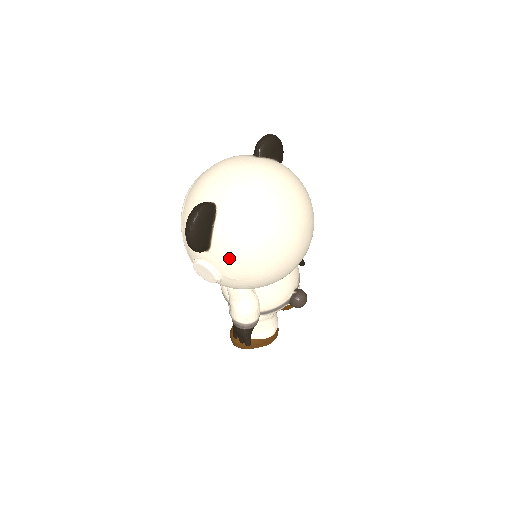
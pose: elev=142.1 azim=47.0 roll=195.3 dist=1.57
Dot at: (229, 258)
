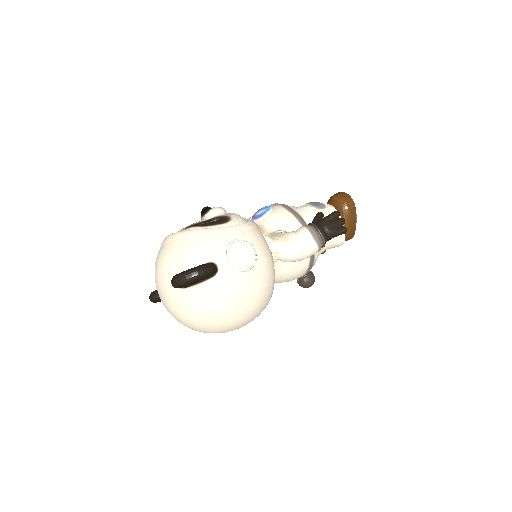
Dot at: occluded
